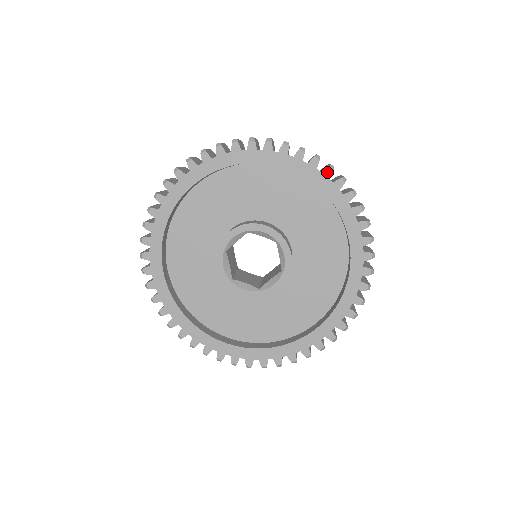
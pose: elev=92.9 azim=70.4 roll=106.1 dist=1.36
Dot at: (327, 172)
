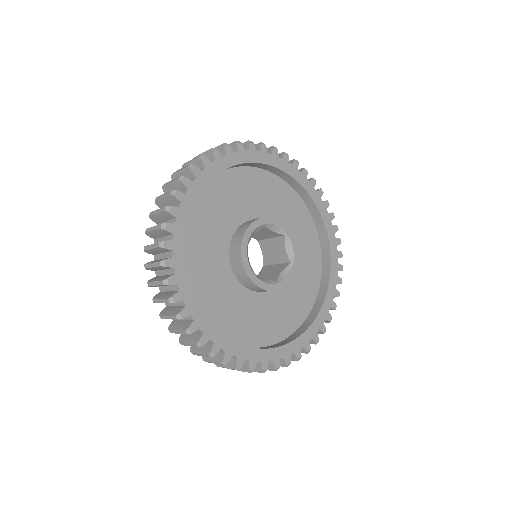
Dot at: (340, 267)
